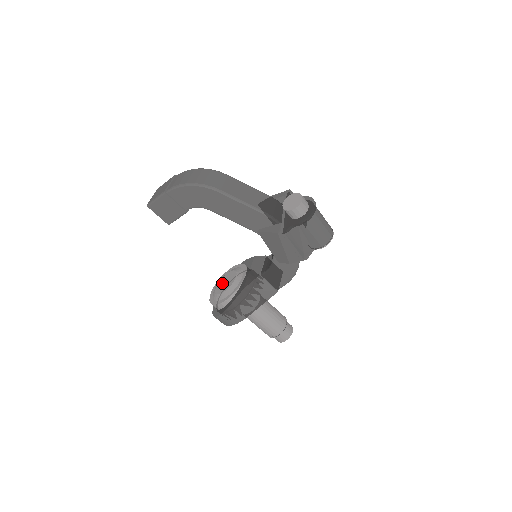
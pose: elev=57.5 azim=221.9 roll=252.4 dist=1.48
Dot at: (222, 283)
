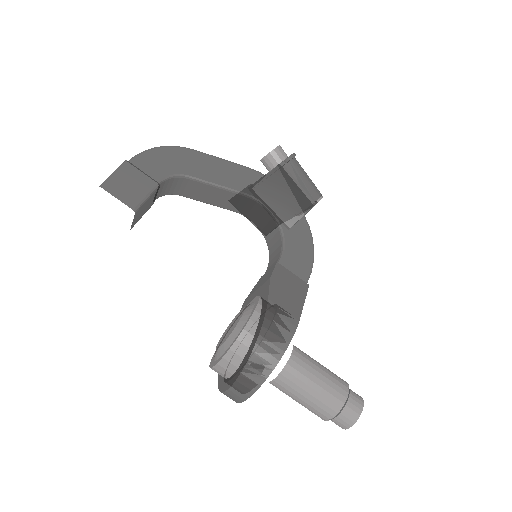
Dot at: (225, 335)
